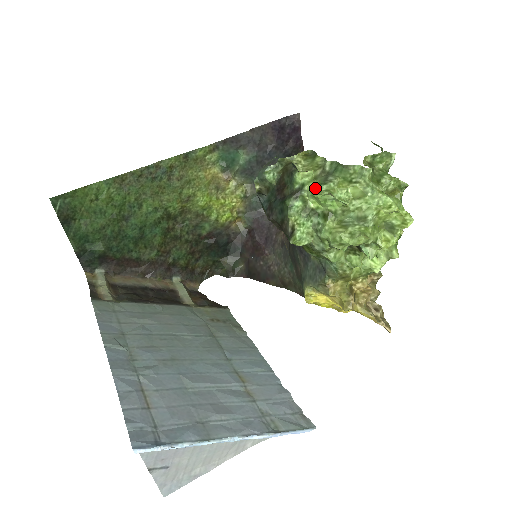
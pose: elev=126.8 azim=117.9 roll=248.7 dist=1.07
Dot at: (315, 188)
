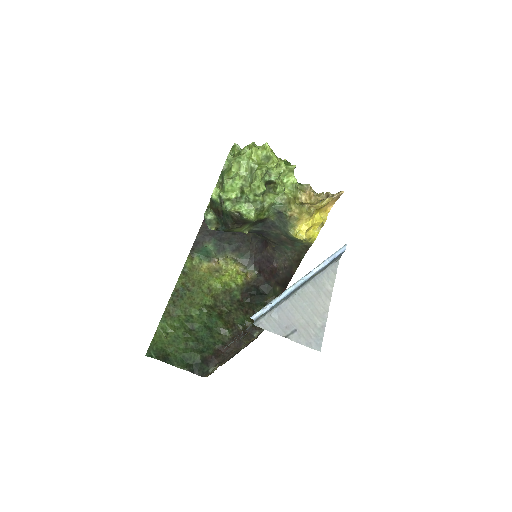
Dot at: (223, 189)
